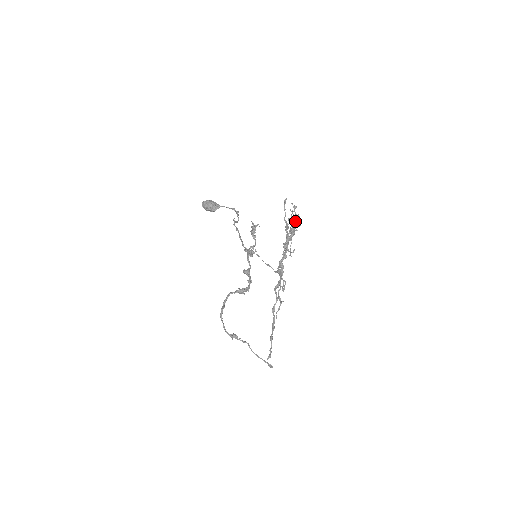
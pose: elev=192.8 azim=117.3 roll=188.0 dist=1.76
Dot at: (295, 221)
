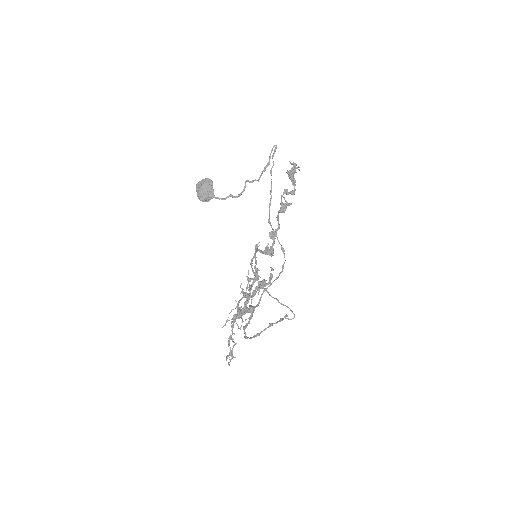
Dot at: occluded
